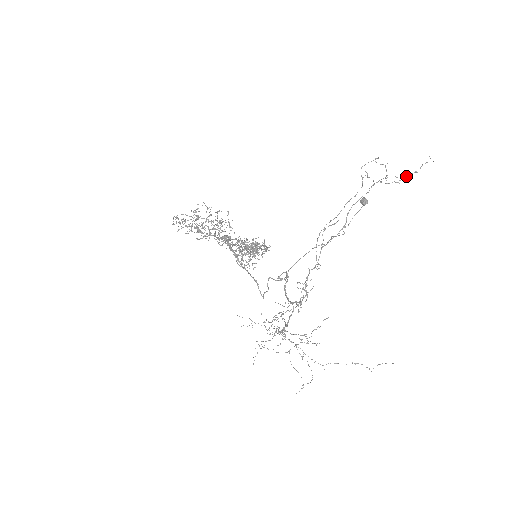
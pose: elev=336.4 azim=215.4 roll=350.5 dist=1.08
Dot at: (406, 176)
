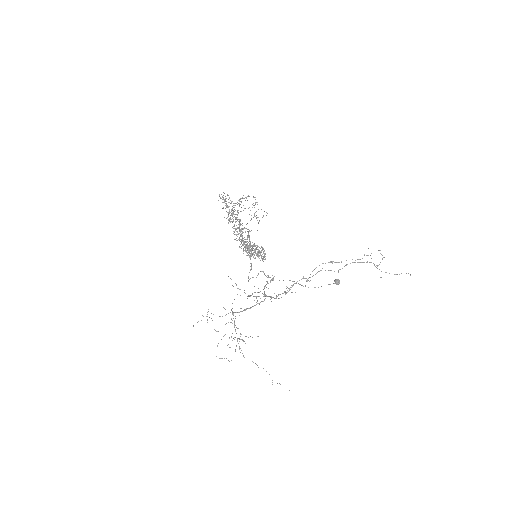
Dot at: (389, 273)
